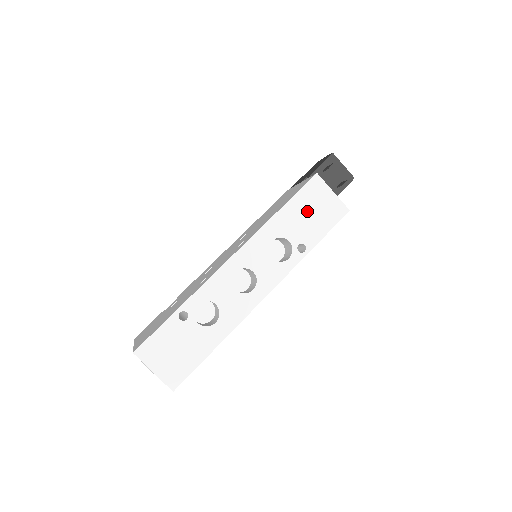
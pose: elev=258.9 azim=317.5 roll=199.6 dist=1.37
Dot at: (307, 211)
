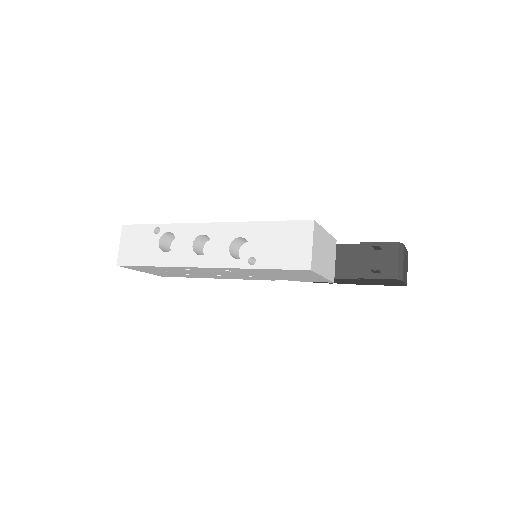
Dot at: (280, 240)
